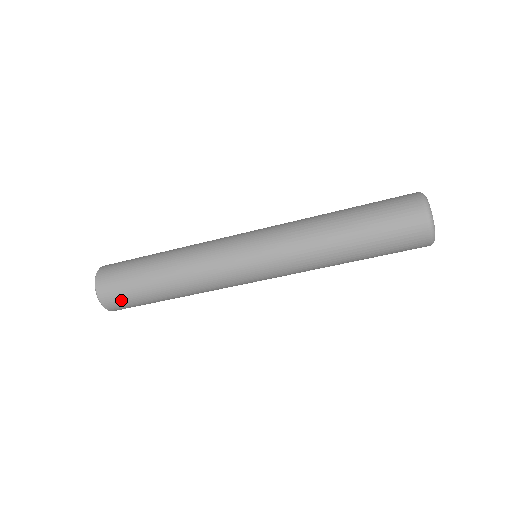
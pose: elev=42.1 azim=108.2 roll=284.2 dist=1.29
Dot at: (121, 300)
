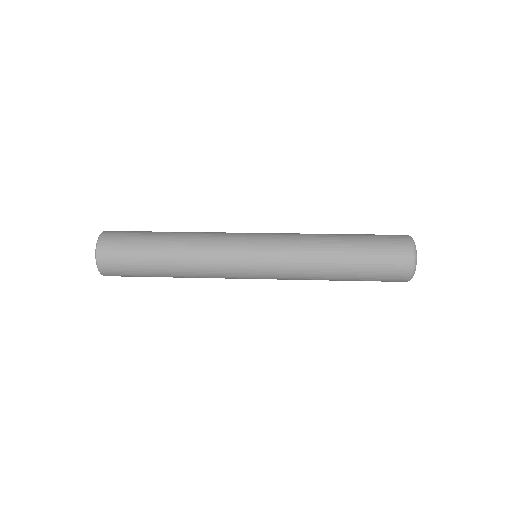
Dot at: (125, 276)
